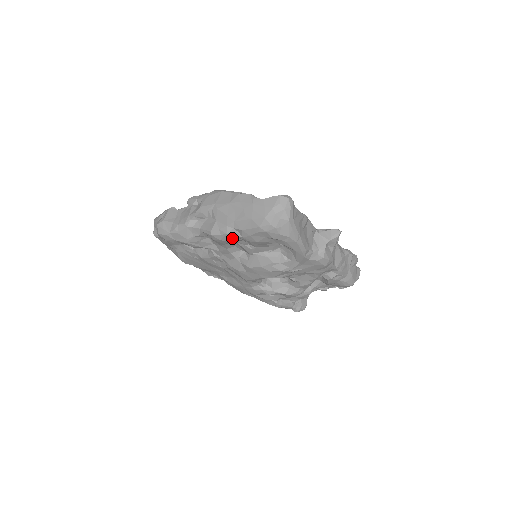
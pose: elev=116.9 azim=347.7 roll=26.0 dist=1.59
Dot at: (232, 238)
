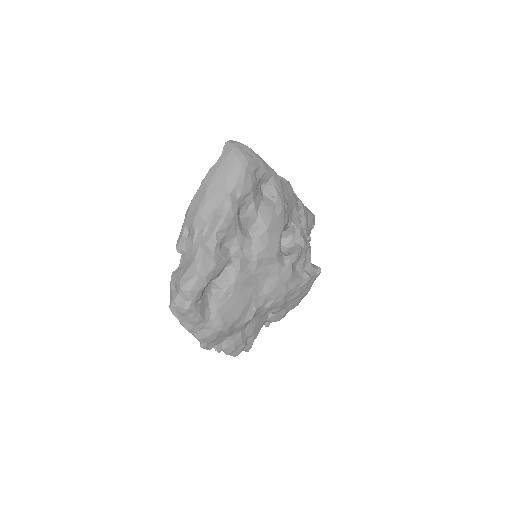
Dot at: (237, 205)
